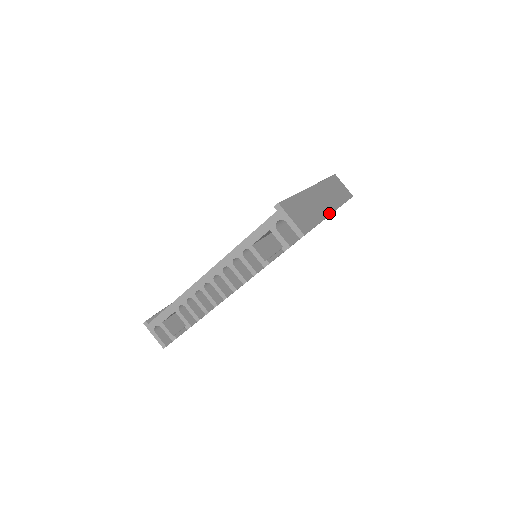
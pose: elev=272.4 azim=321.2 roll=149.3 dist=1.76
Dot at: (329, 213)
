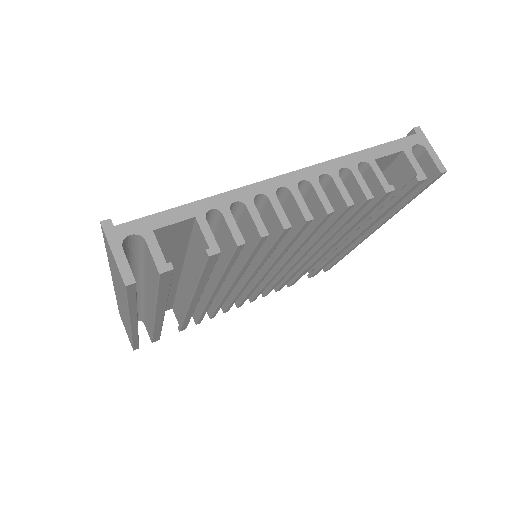
Dot at: occluded
